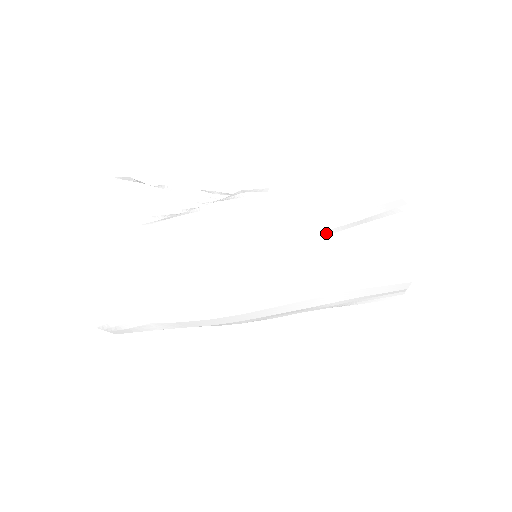
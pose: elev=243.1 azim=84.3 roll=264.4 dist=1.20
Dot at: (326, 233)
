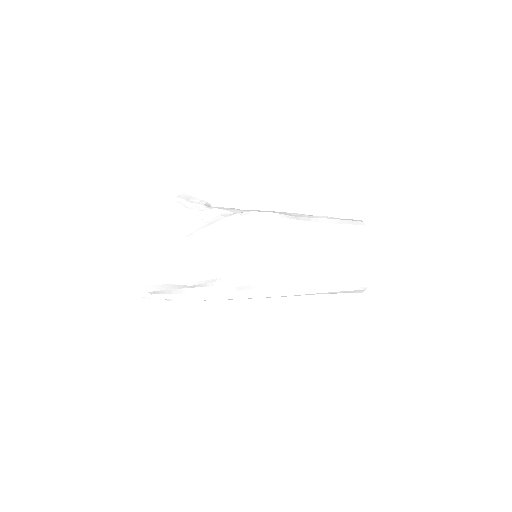
Dot at: (308, 281)
